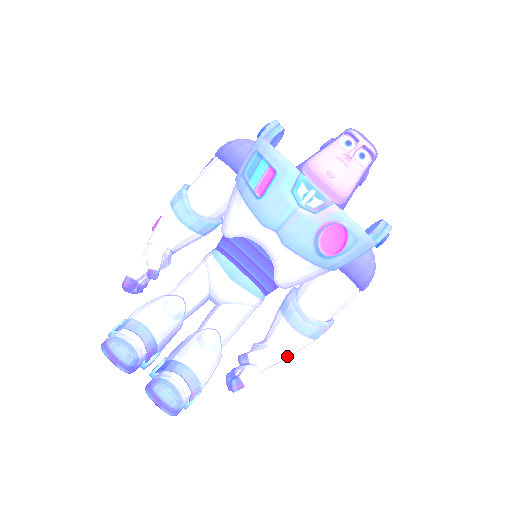
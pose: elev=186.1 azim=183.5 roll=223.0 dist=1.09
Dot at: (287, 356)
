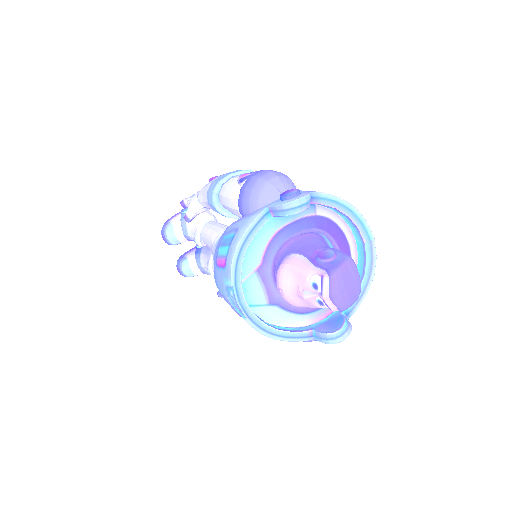
Dot at: occluded
